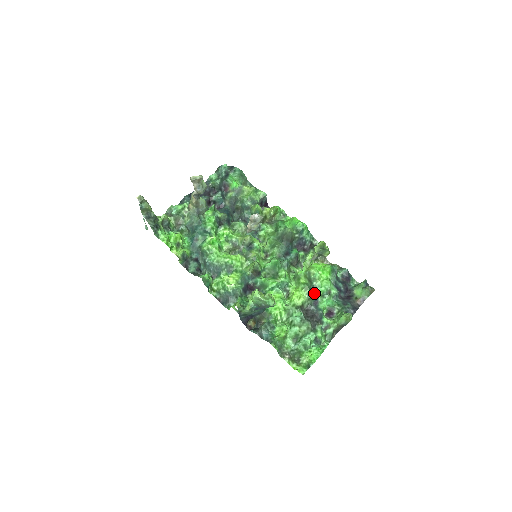
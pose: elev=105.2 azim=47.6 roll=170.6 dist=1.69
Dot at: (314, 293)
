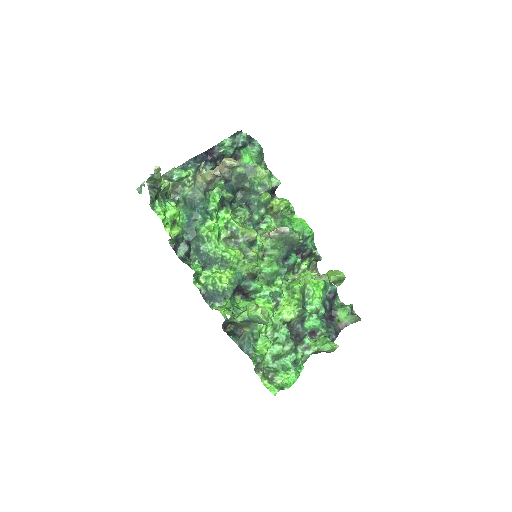
Dot at: (305, 312)
